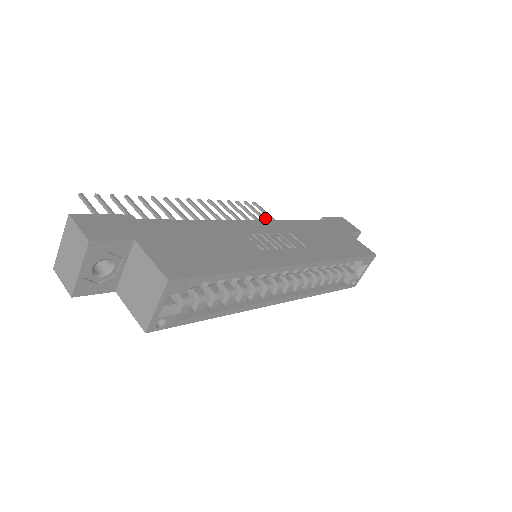
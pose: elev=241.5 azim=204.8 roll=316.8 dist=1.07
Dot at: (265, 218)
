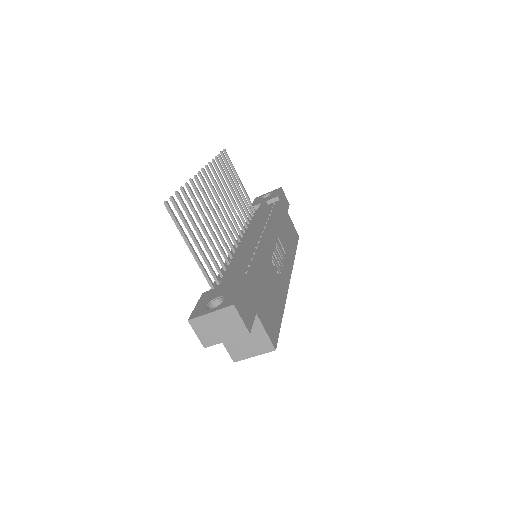
Dot at: (235, 178)
